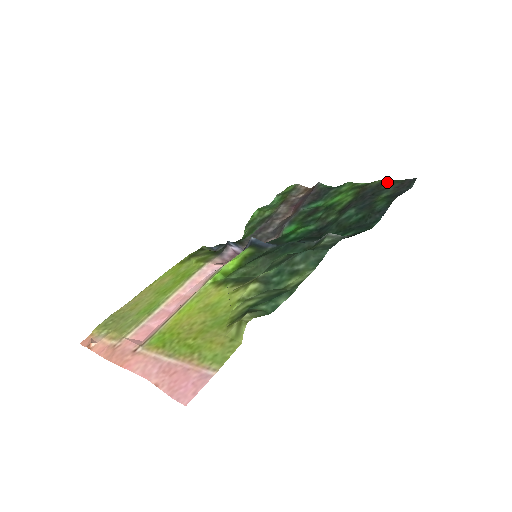
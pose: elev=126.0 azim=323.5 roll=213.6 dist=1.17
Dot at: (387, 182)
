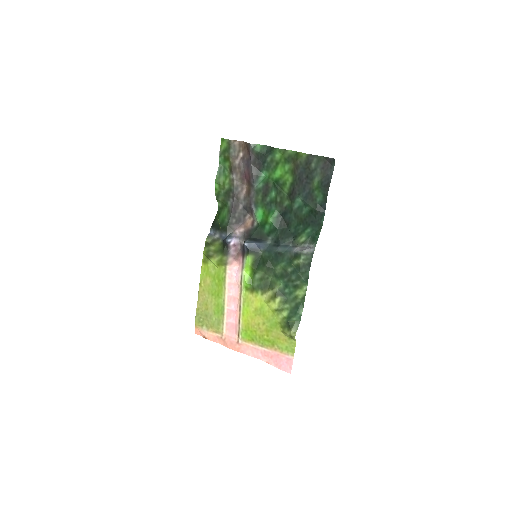
Dot at: (312, 159)
